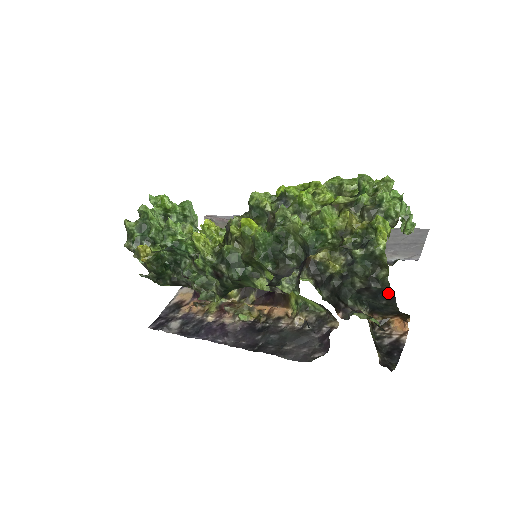
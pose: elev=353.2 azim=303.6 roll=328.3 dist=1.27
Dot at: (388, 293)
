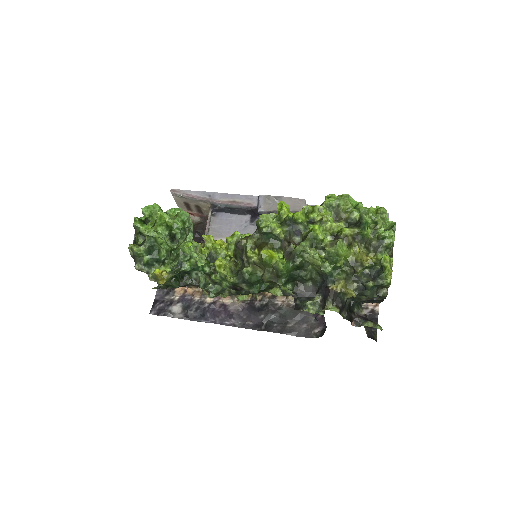
Dot at: occluded
